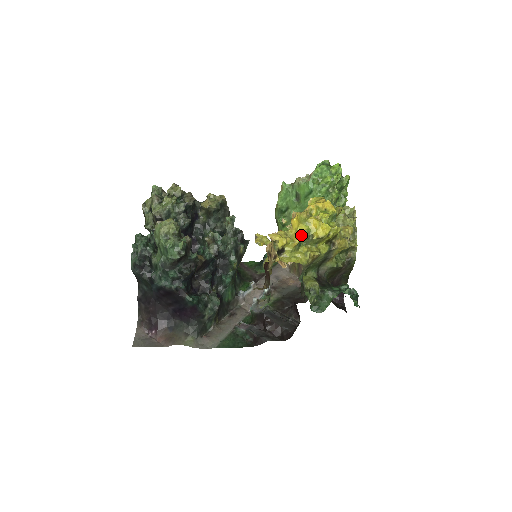
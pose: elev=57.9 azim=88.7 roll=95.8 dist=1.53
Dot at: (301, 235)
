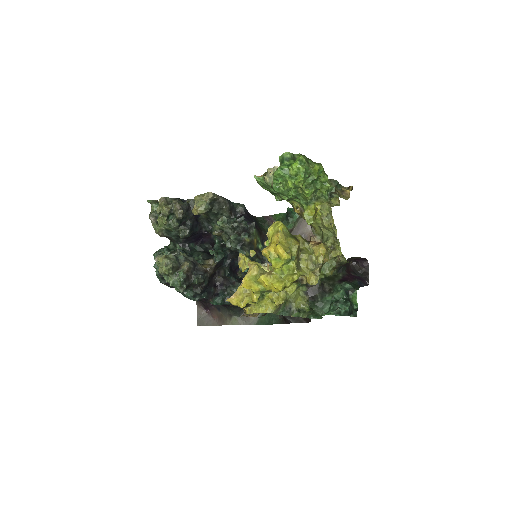
Dot at: (258, 293)
